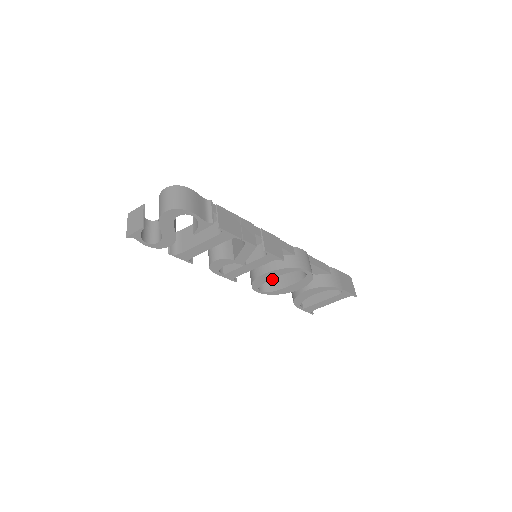
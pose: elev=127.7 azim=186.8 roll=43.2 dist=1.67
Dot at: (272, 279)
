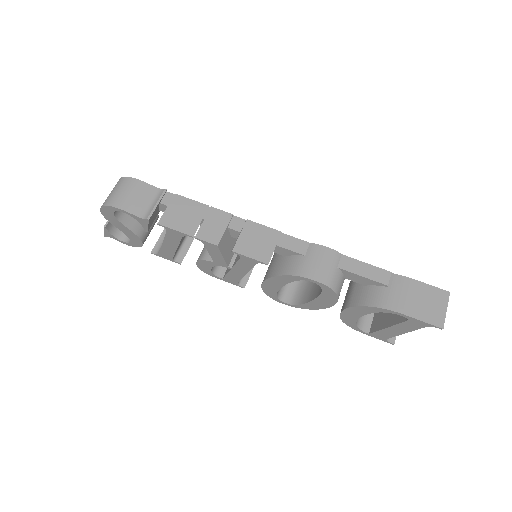
Dot at: (307, 287)
